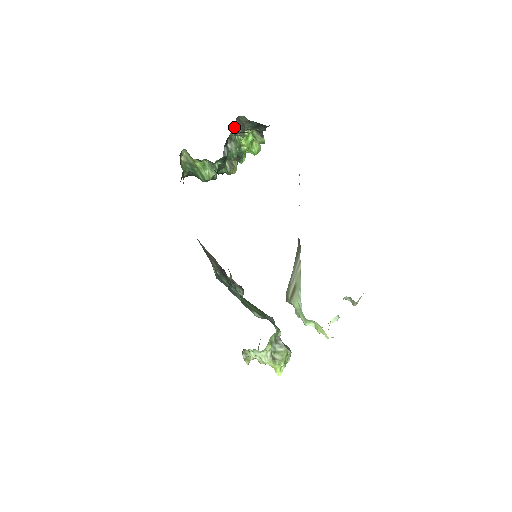
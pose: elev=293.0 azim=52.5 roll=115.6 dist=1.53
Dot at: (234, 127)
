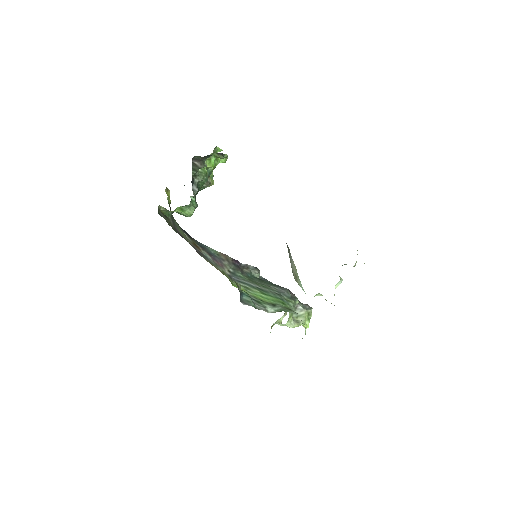
Dot at: (193, 167)
